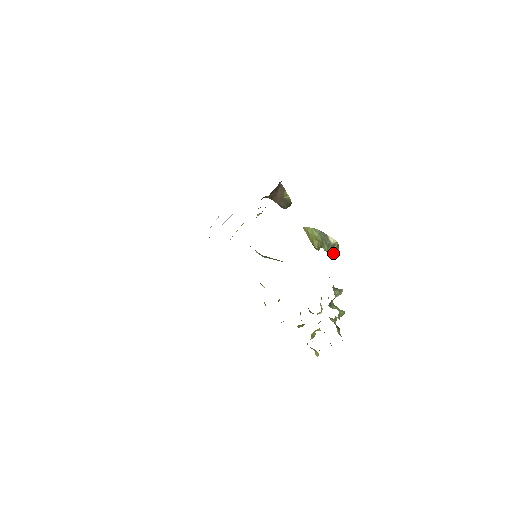
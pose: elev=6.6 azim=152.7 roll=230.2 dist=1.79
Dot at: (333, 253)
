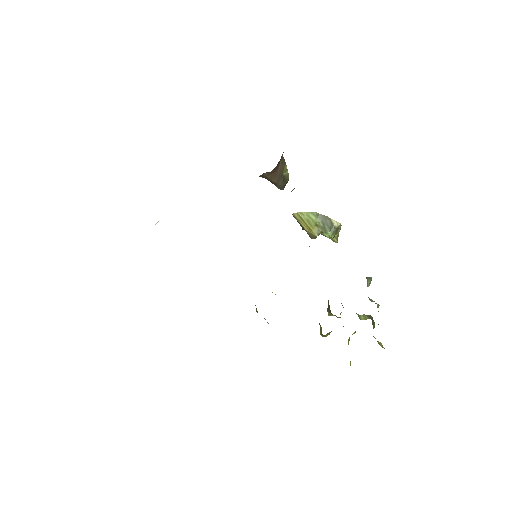
Dot at: (335, 239)
